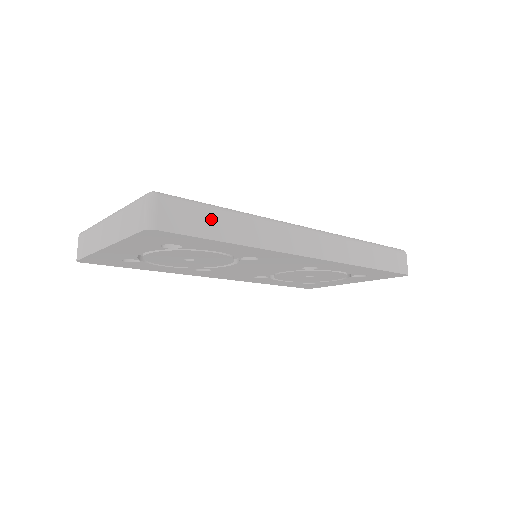
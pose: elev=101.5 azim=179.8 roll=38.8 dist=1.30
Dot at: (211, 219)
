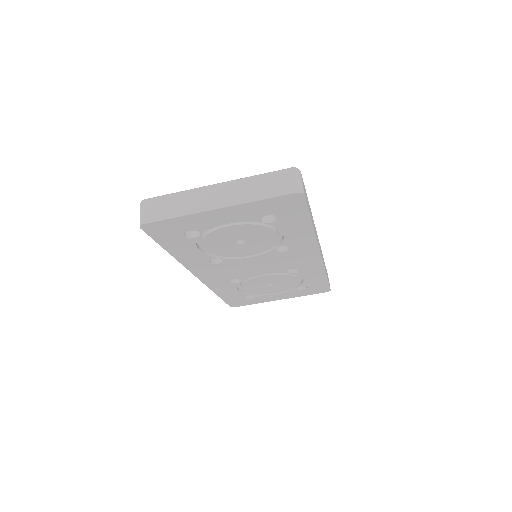
Dot at: (308, 202)
